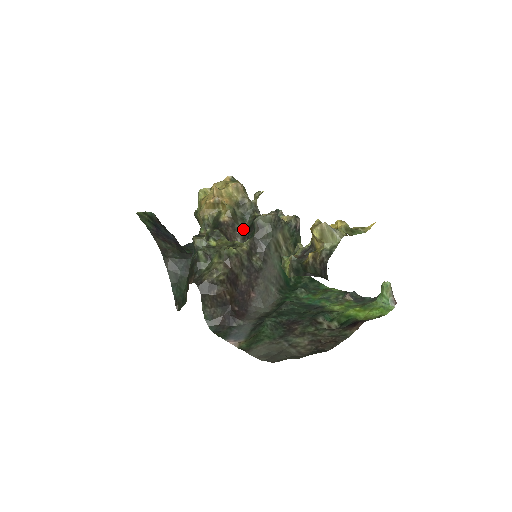
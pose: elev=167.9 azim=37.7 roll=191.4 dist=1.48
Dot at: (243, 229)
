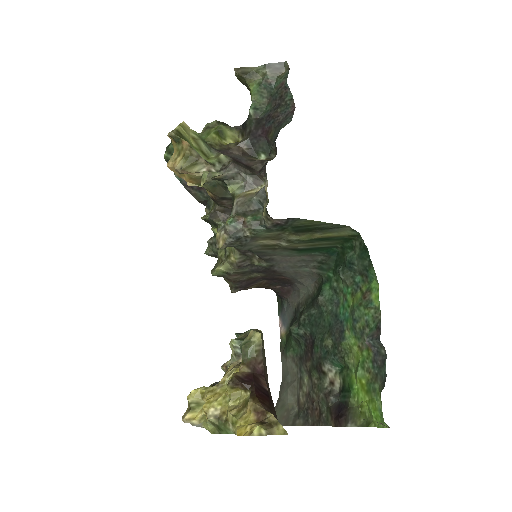
Dot at: occluded
